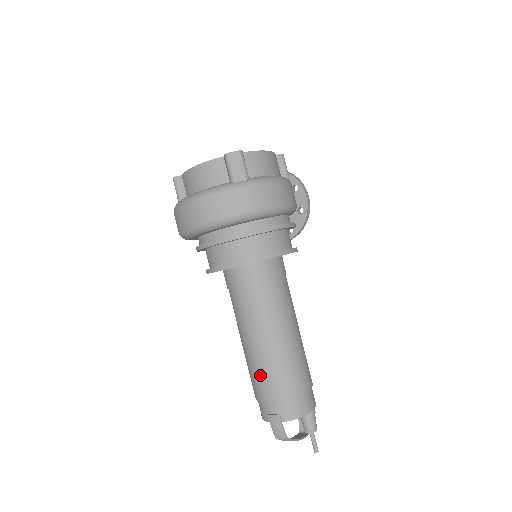
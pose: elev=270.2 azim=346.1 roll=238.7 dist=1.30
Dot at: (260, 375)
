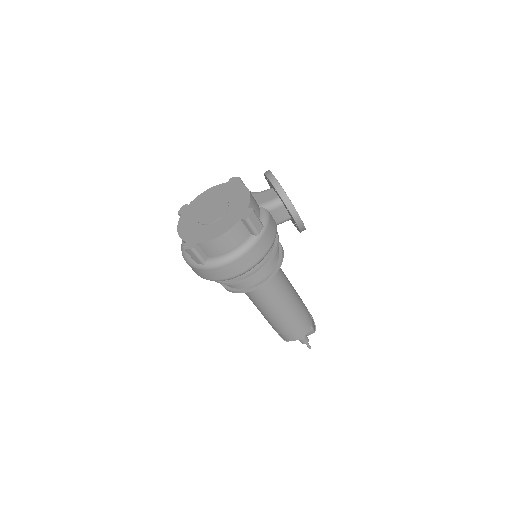
Dot at: occluded
